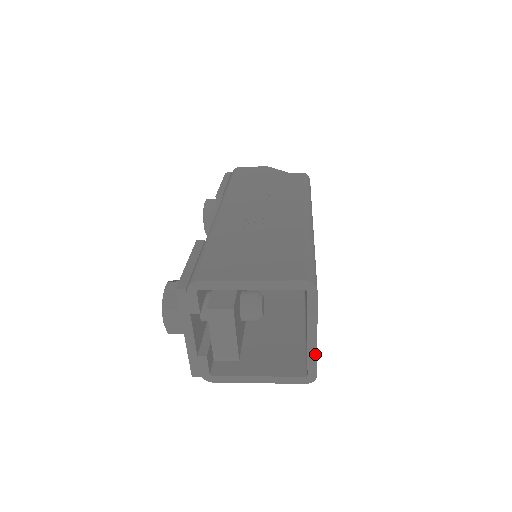
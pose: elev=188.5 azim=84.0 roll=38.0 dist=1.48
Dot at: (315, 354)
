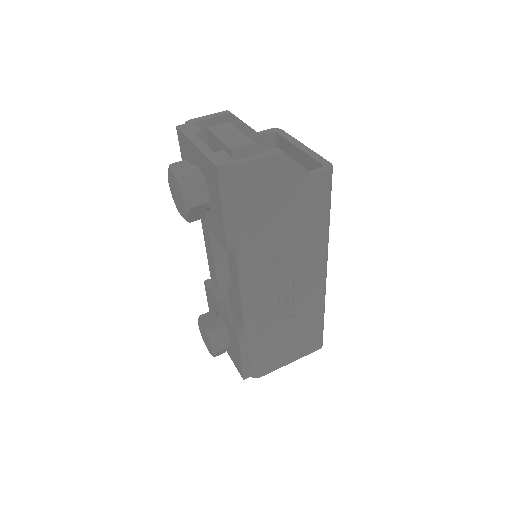
Dot at: occluded
